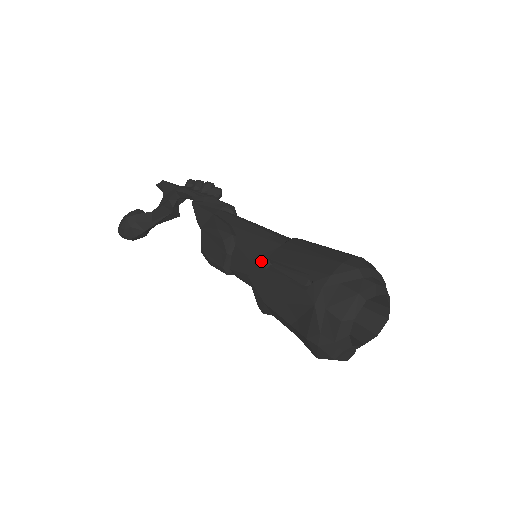
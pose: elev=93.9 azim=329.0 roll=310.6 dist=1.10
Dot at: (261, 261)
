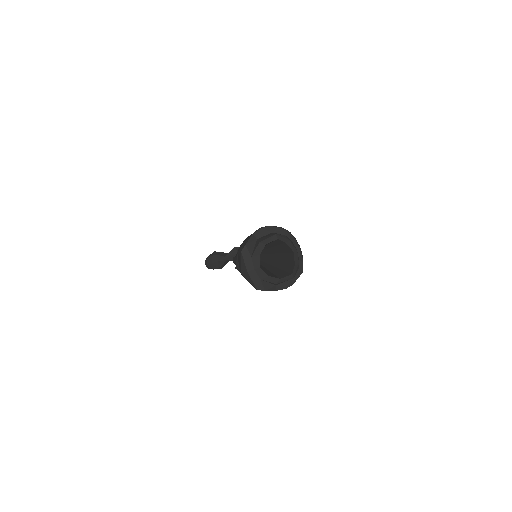
Dot at: occluded
